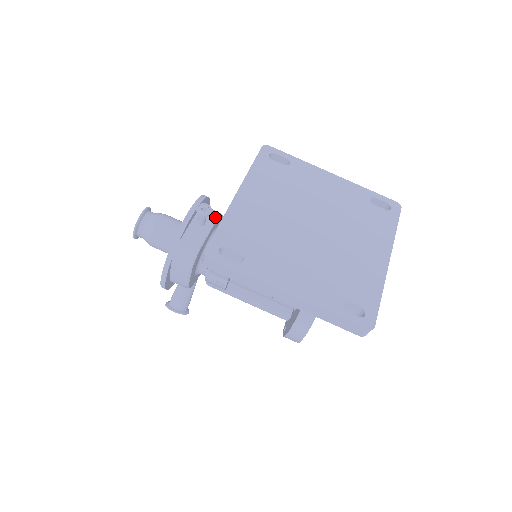
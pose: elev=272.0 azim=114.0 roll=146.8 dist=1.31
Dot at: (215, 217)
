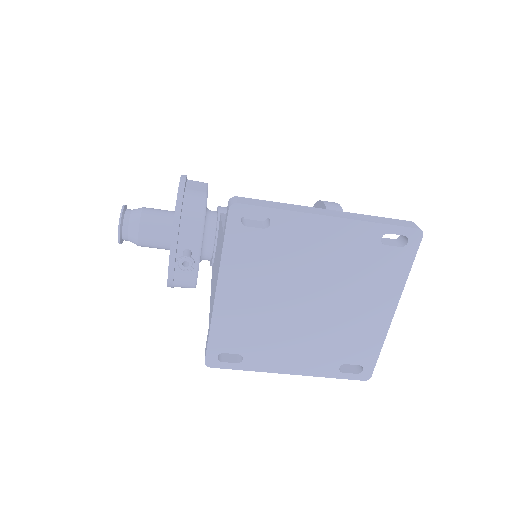
Dot at: (199, 236)
